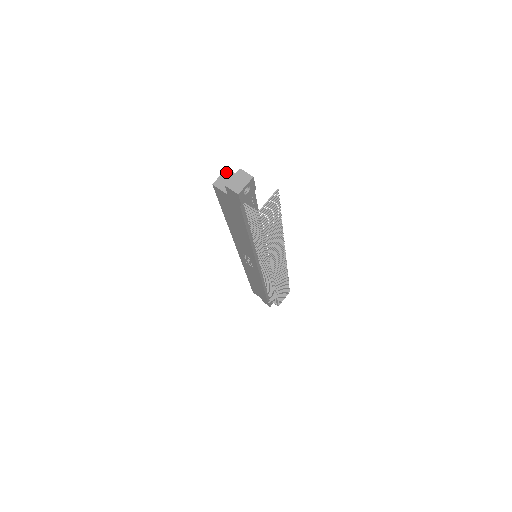
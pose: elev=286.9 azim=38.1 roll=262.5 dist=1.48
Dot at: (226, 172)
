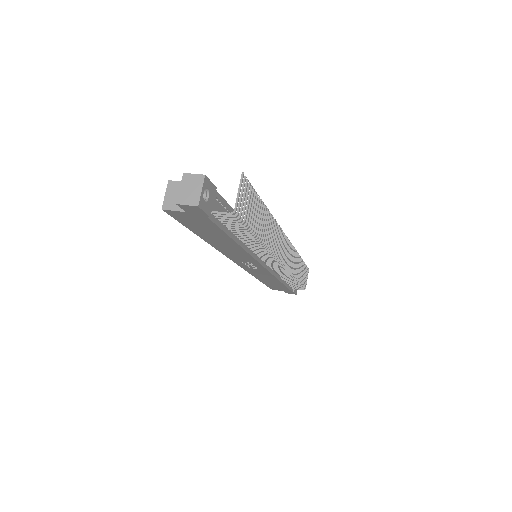
Dot at: (170, 186)
